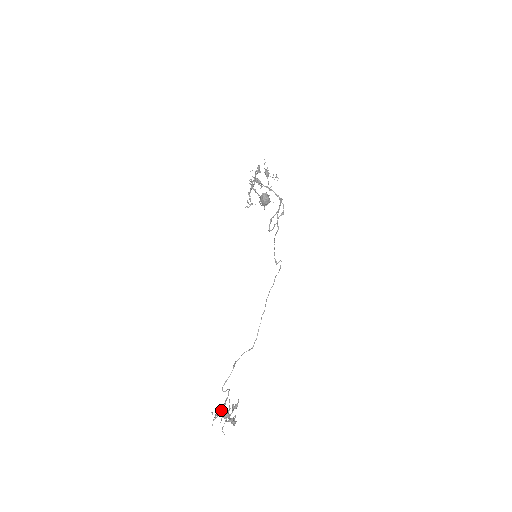
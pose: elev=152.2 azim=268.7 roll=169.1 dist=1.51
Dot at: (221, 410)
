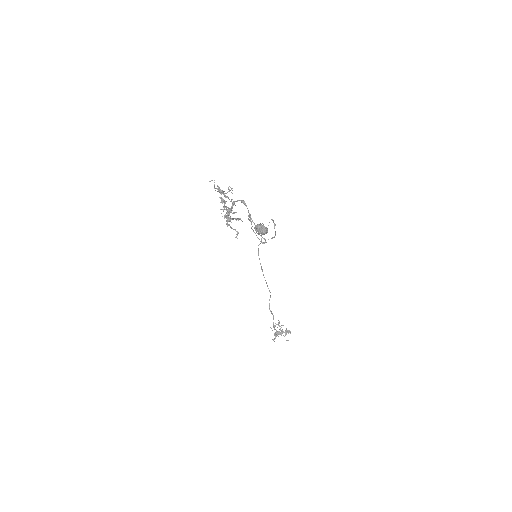
Dot at: (274, 333)
